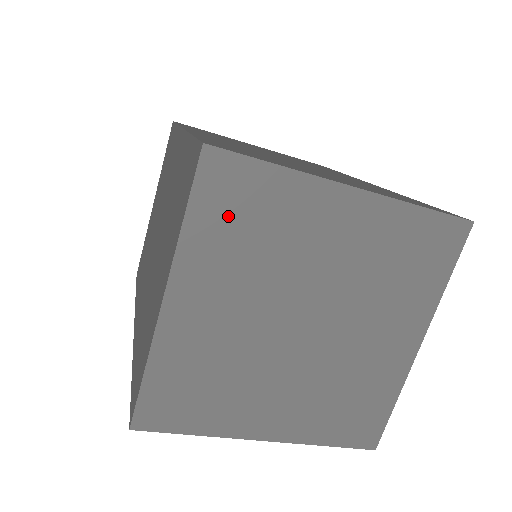
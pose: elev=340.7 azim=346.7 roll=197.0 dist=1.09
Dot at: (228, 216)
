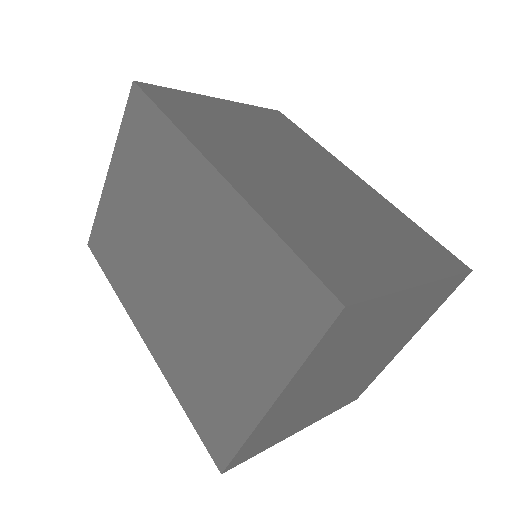
Dot at: (338, 339)
